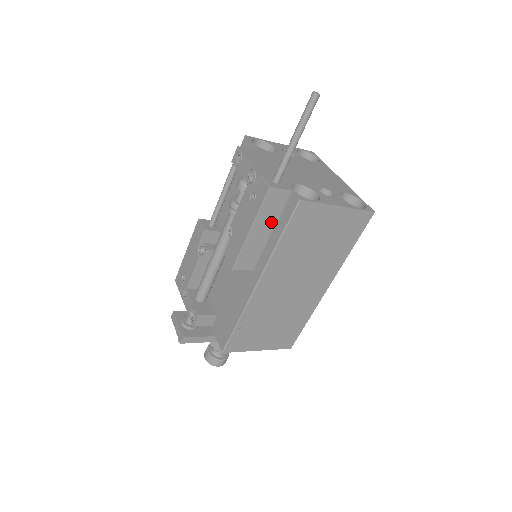
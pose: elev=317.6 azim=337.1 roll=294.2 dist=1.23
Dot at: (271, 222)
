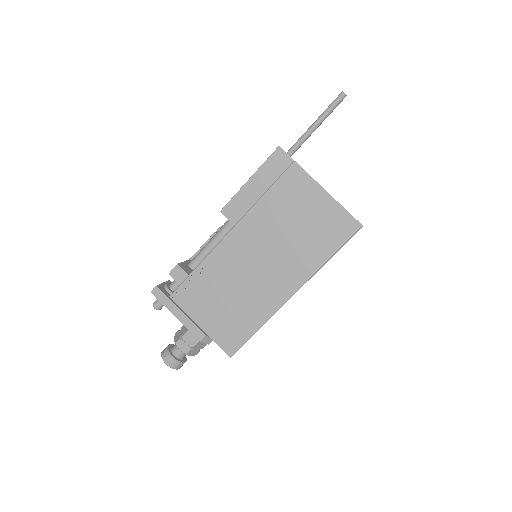
Dot at: (268, 183)
